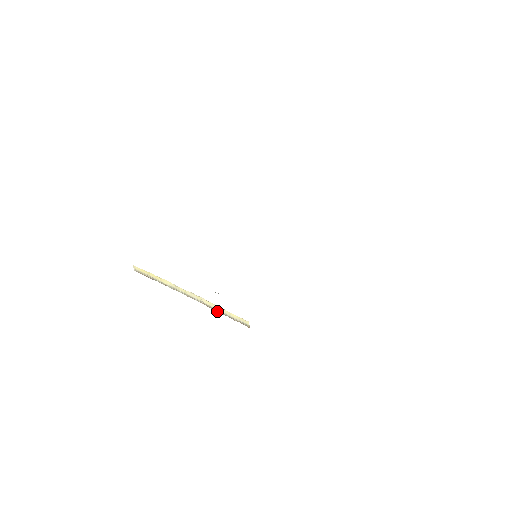
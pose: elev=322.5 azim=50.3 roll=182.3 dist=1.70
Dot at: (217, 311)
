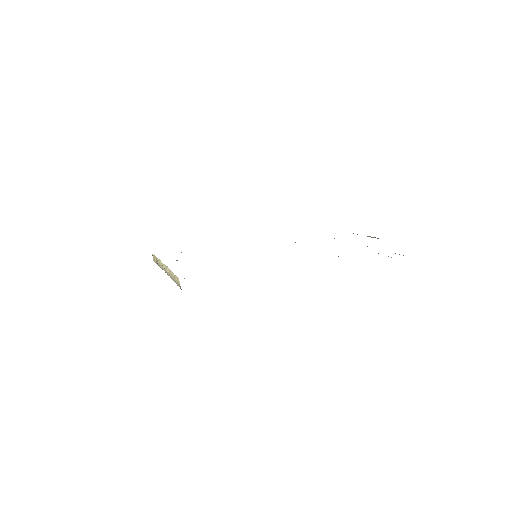
Dot at: (173, 280)
